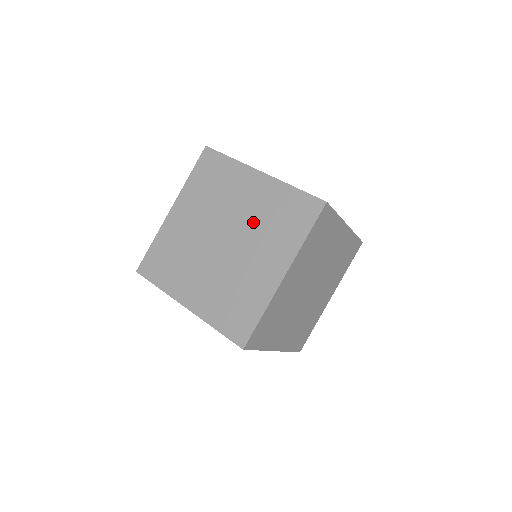
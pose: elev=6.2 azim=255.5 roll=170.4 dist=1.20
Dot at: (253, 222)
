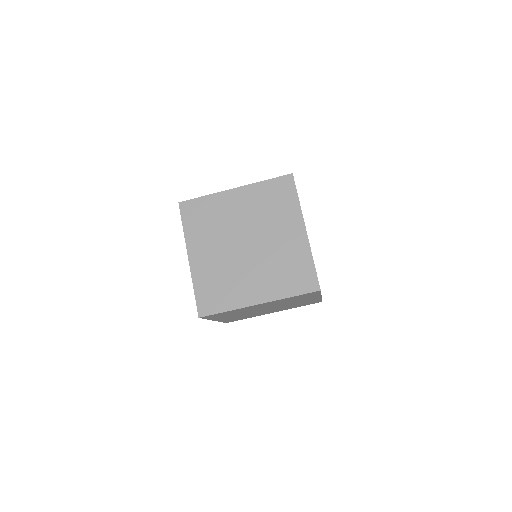
Dot at: occluded
